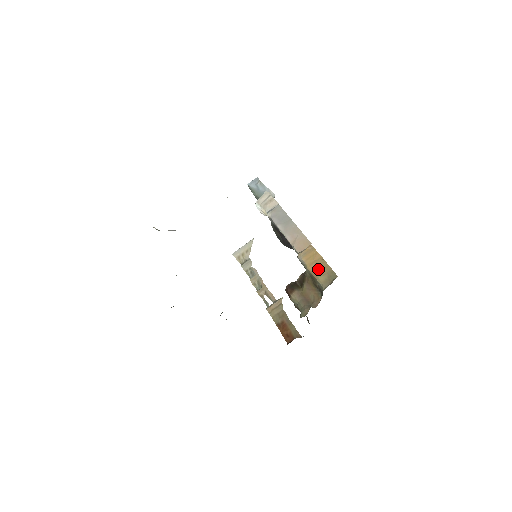
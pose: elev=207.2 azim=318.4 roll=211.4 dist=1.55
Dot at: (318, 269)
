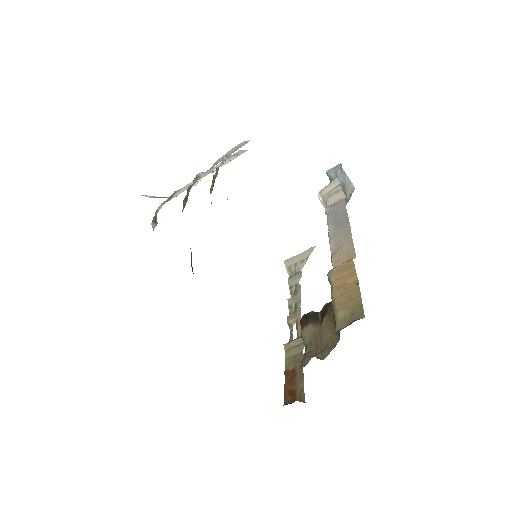
Dot at: (343, 298)
